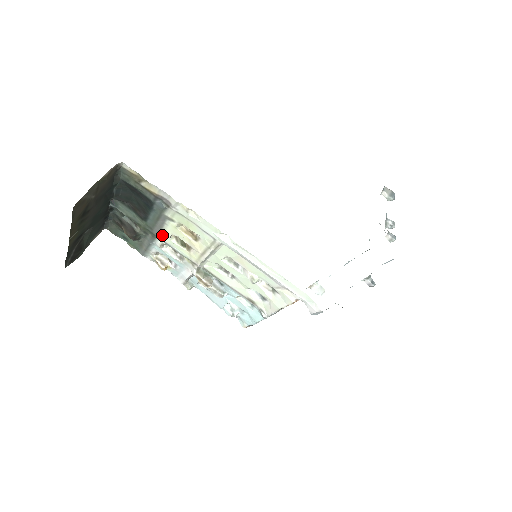
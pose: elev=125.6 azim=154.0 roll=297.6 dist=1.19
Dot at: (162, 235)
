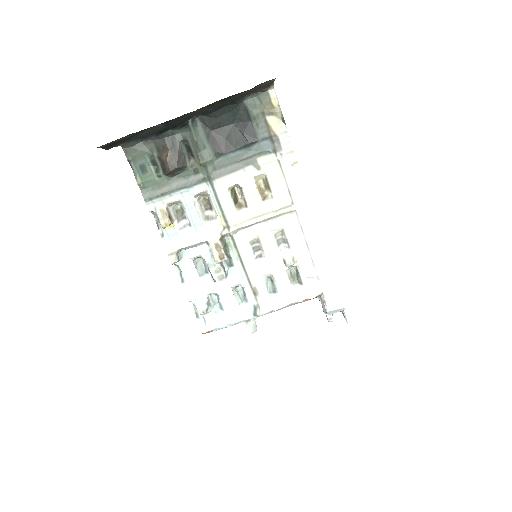
Dot at: (222, 180)
